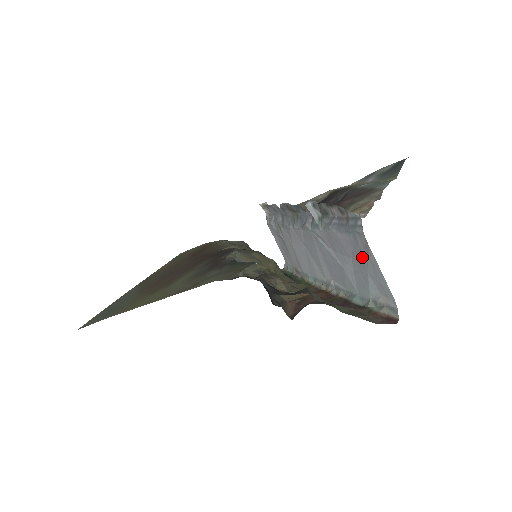
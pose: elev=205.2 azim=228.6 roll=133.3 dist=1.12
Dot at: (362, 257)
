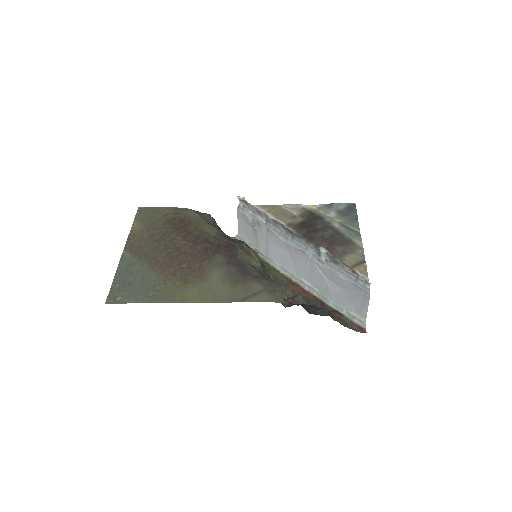
Dot at: (357, 297)
